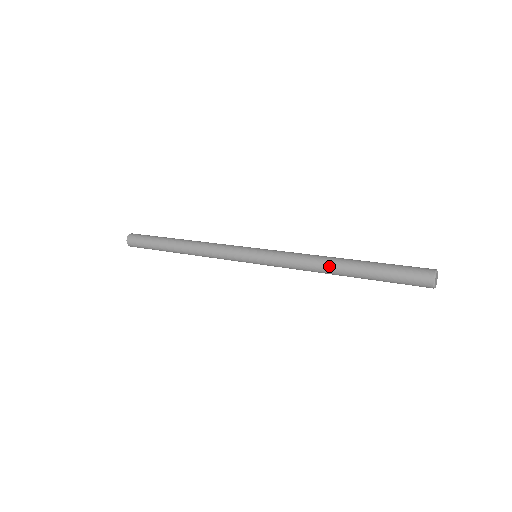
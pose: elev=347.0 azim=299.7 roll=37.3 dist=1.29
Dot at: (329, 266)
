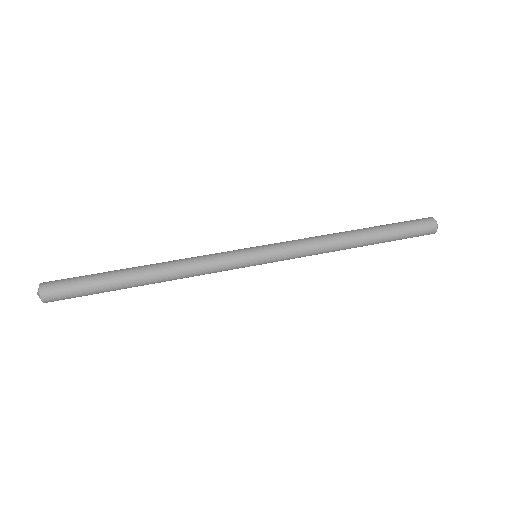
Dot at: (347, 240)
